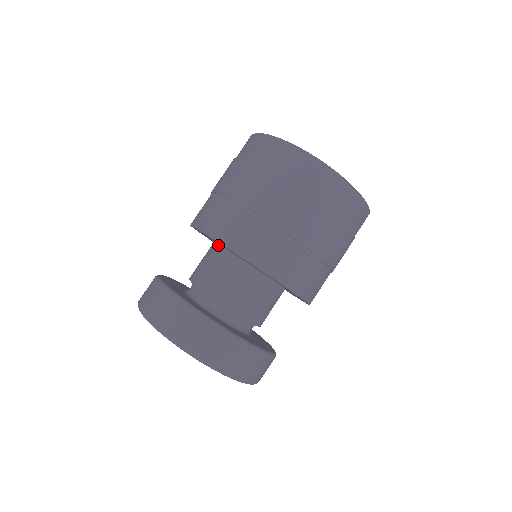
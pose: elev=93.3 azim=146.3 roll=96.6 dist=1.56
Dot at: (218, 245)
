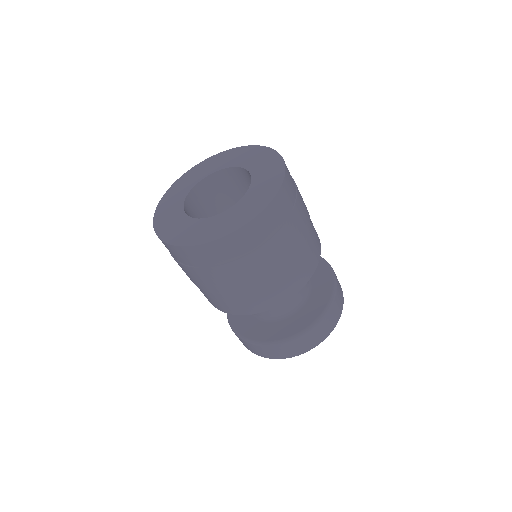
Dot at: occluded
